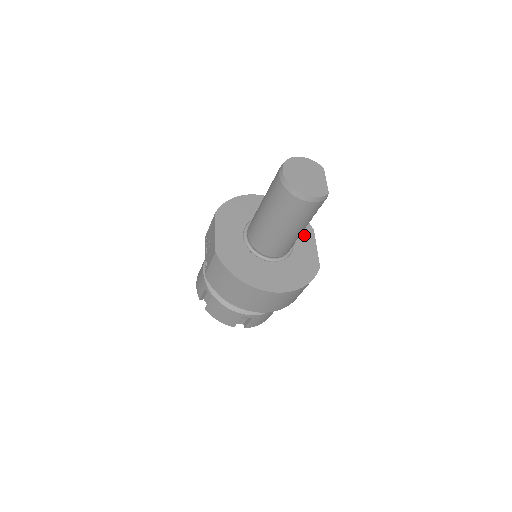
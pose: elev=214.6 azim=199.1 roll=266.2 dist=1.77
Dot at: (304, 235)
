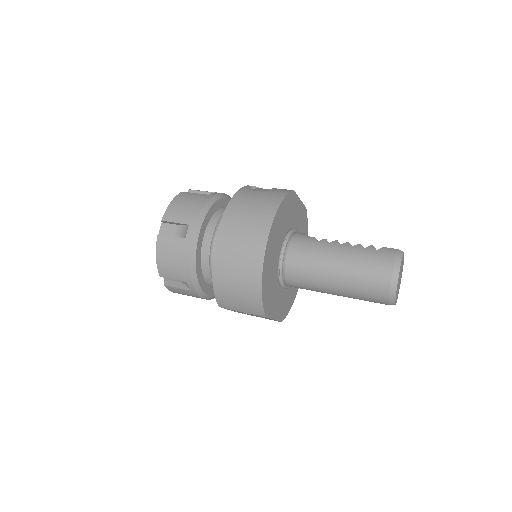
Dot at: (294, 208)
